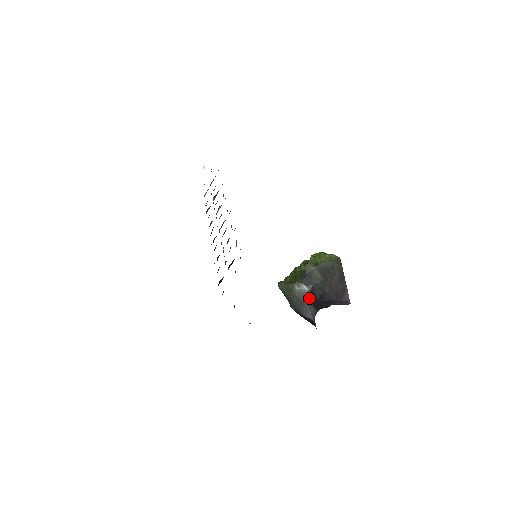
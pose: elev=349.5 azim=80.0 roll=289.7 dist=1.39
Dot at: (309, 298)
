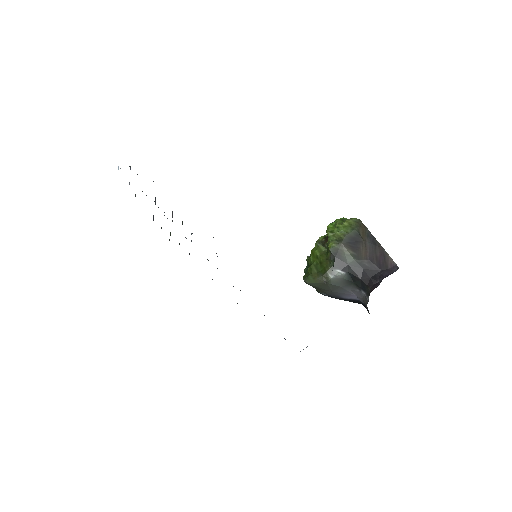
Dot at: (349, 281)
